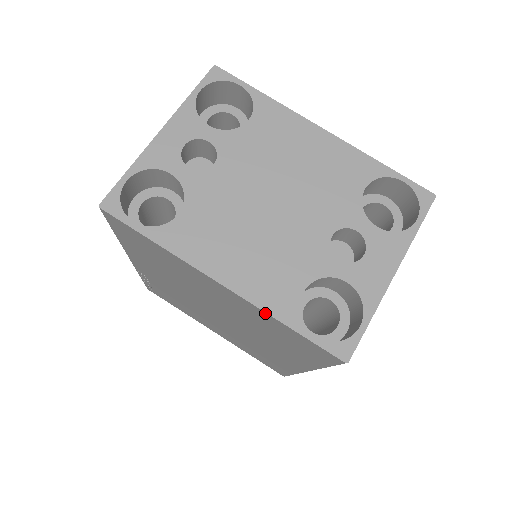
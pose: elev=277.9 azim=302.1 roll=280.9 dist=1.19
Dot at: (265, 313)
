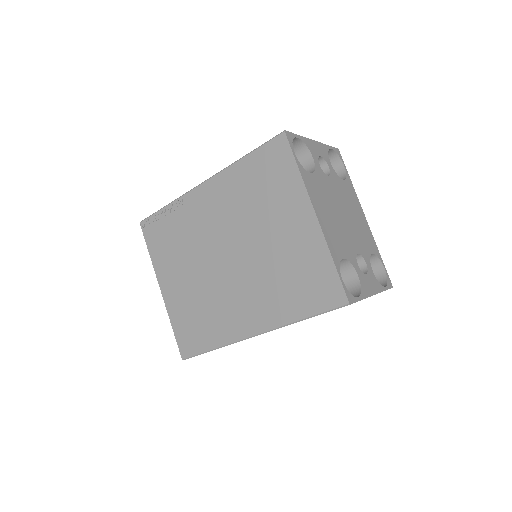
Dot at: (326, 248)
